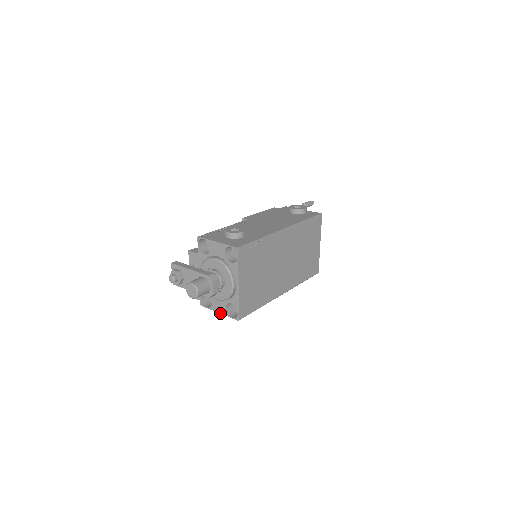
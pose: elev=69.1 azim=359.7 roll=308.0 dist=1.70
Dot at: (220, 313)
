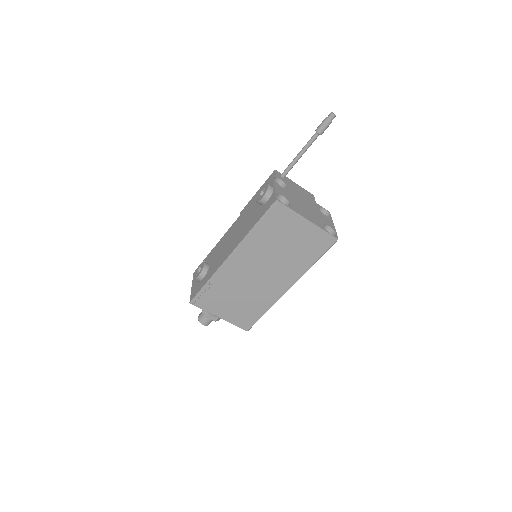
Dot at: occluded
